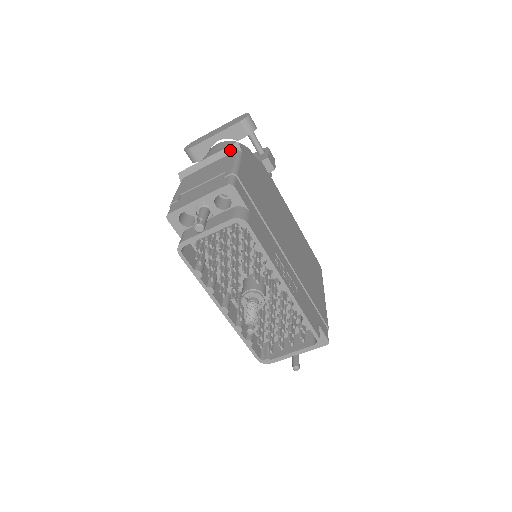
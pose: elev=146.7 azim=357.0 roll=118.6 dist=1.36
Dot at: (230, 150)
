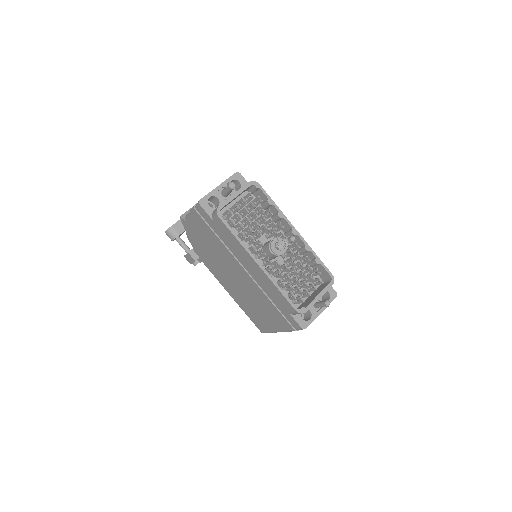
Dot at: occluded
